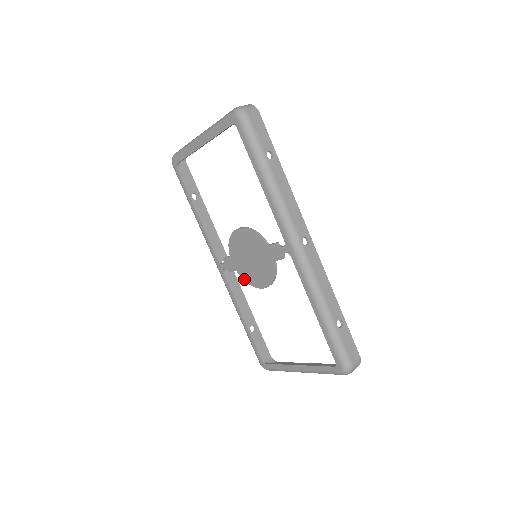
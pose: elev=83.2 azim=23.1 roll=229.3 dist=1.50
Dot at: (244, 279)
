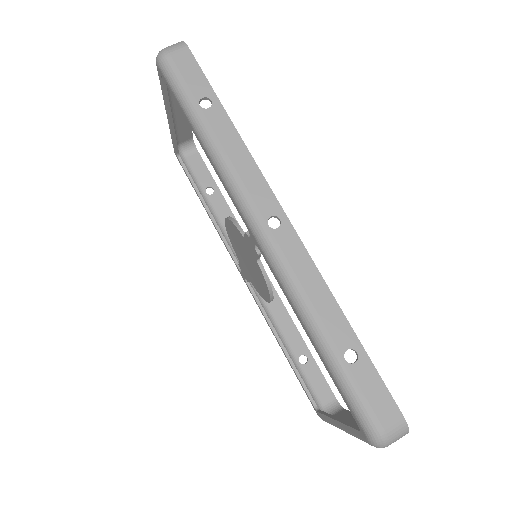
Dot at: (257, 290)
